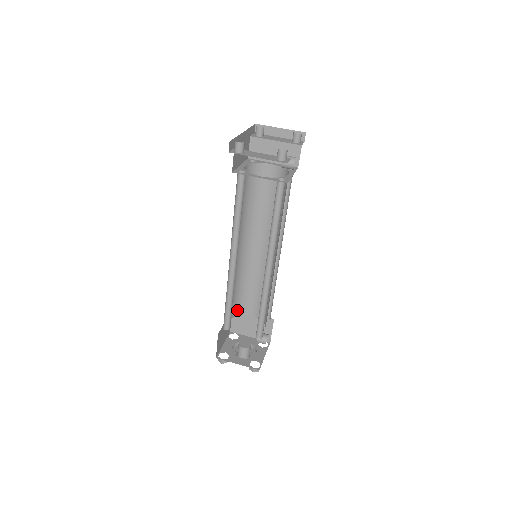
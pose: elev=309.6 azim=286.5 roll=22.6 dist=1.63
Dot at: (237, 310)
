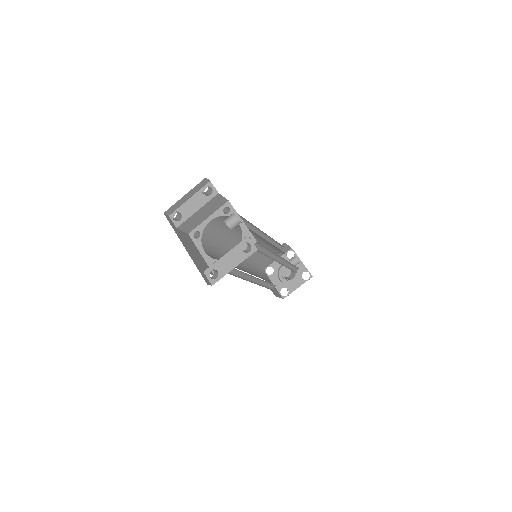
Dot at: (262, 268)
